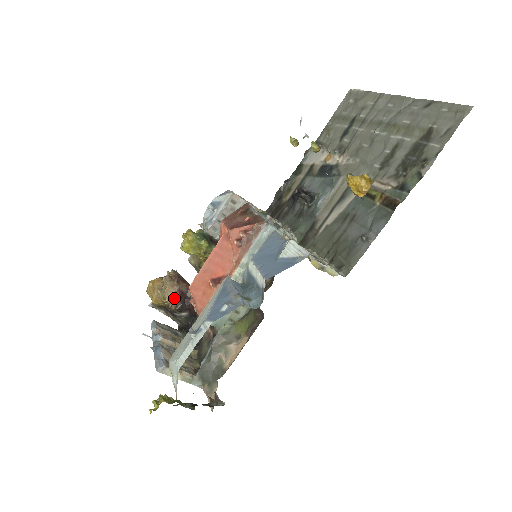
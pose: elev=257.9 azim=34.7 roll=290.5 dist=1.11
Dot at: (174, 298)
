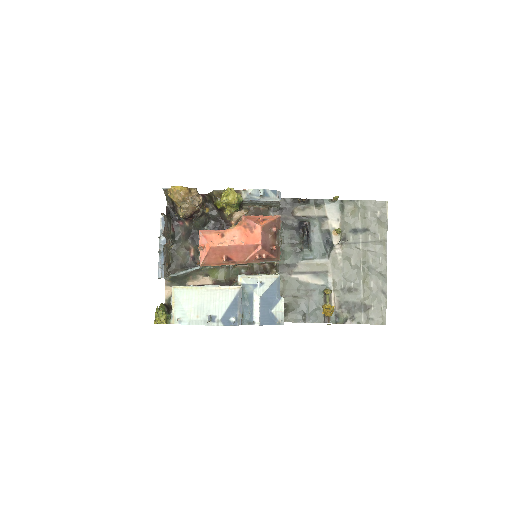
Dot at: (187, 214)
